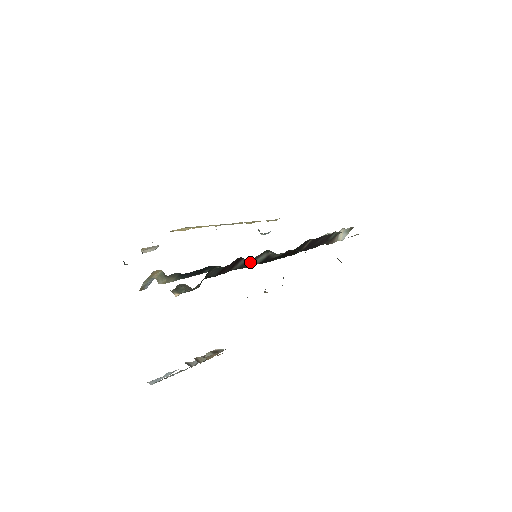
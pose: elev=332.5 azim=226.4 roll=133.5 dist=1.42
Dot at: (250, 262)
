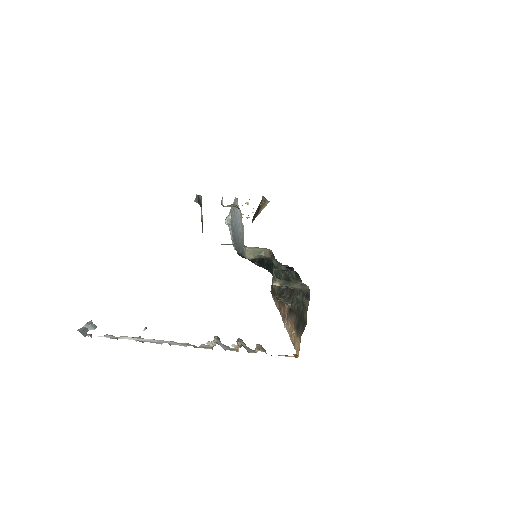
Dot at: occluded
